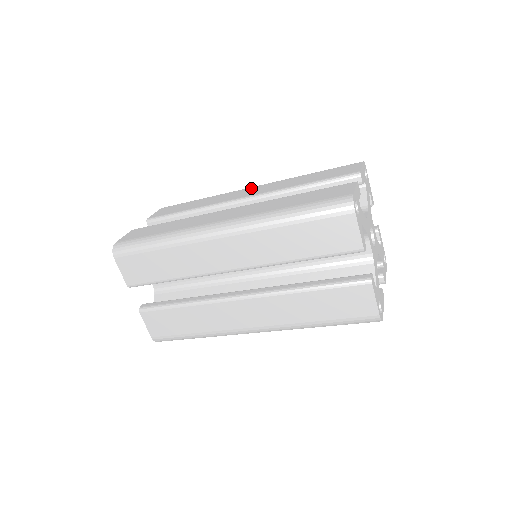
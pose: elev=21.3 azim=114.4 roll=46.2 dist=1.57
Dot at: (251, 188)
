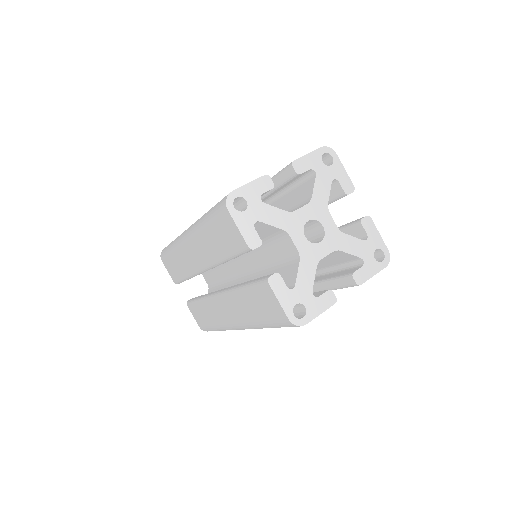
Dot at: occluded
